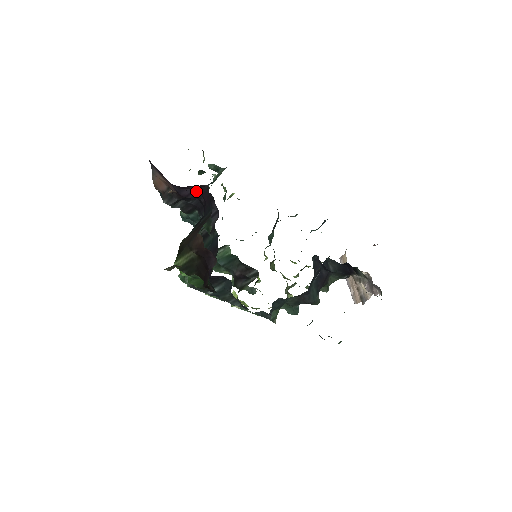
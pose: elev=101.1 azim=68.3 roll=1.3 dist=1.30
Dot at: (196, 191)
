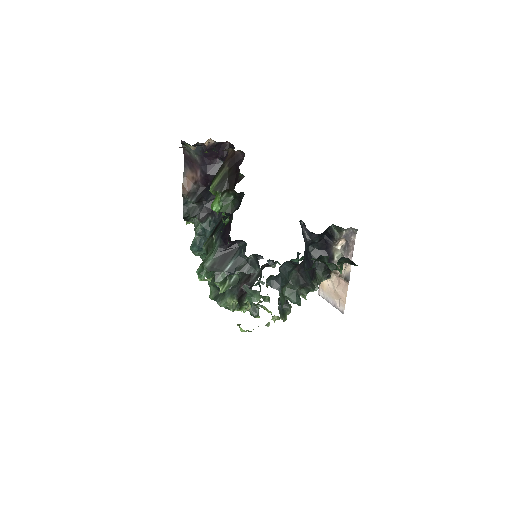
Dot at: (217, 166)
